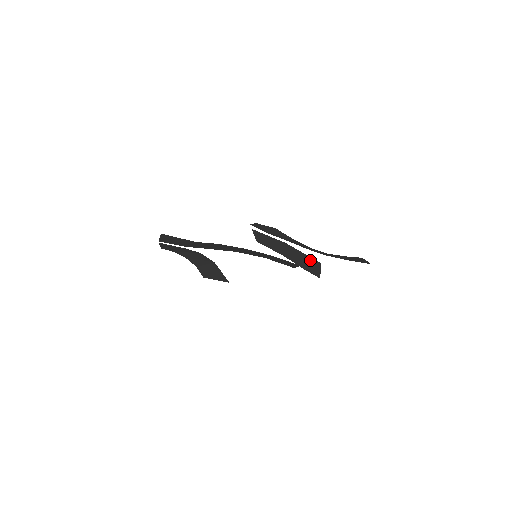
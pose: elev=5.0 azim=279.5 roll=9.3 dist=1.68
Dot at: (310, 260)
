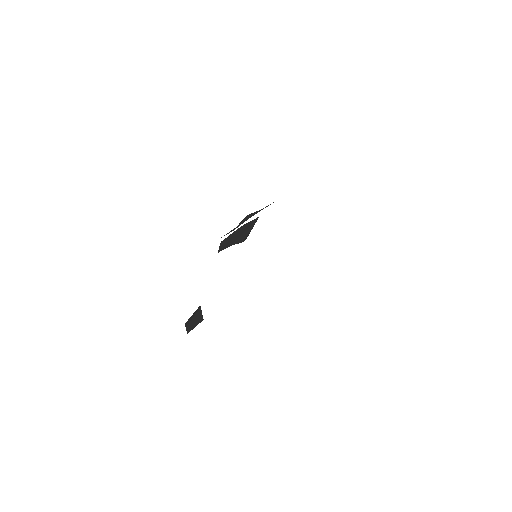
Dot at: (251, 224)
